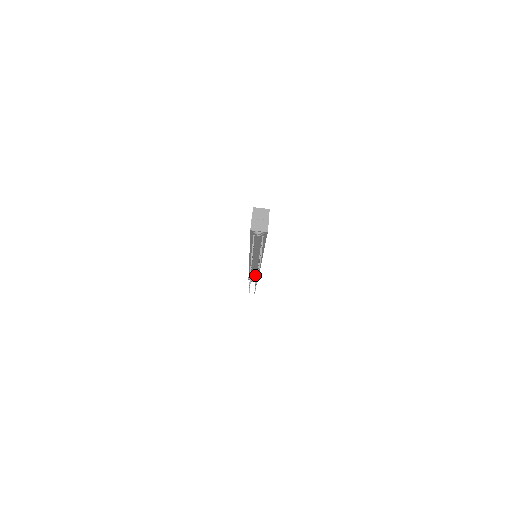
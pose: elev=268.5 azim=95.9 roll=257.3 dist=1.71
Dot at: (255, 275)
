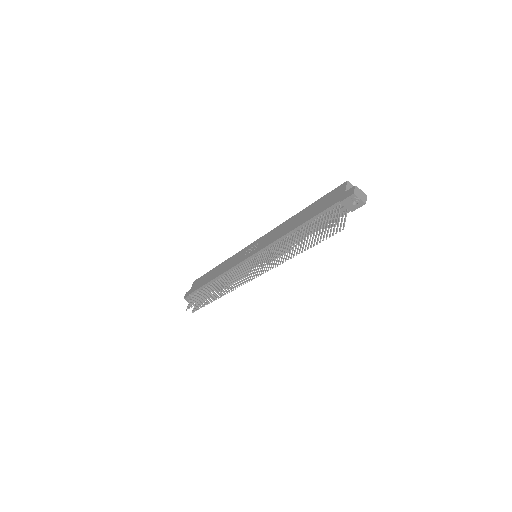
Dot at: occluded
